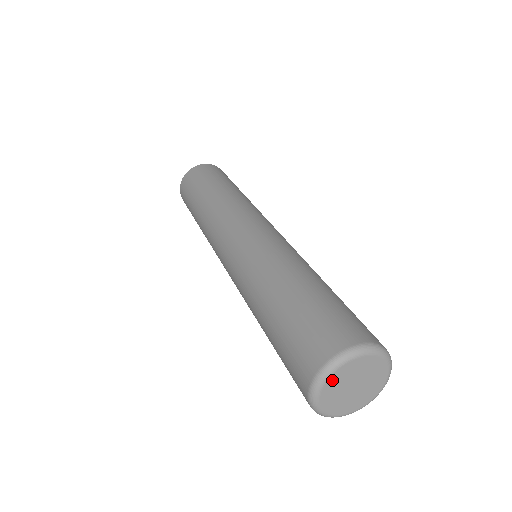
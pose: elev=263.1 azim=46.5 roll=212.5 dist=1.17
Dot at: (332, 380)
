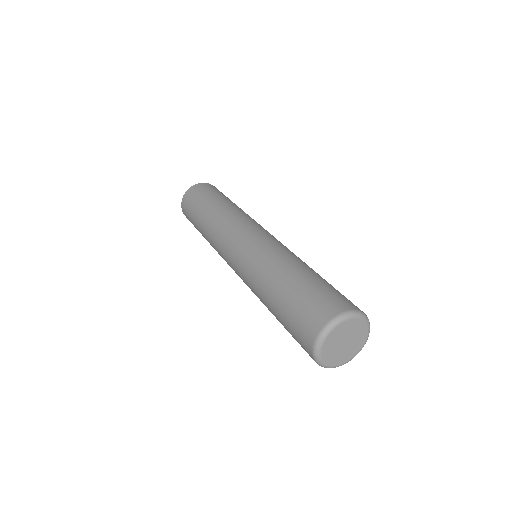
Dot at: (337, 330)
